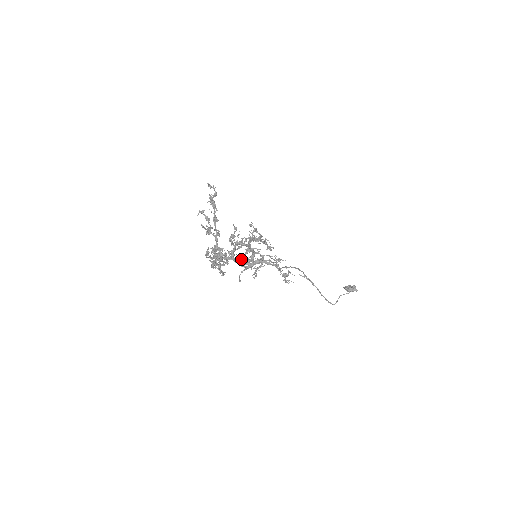
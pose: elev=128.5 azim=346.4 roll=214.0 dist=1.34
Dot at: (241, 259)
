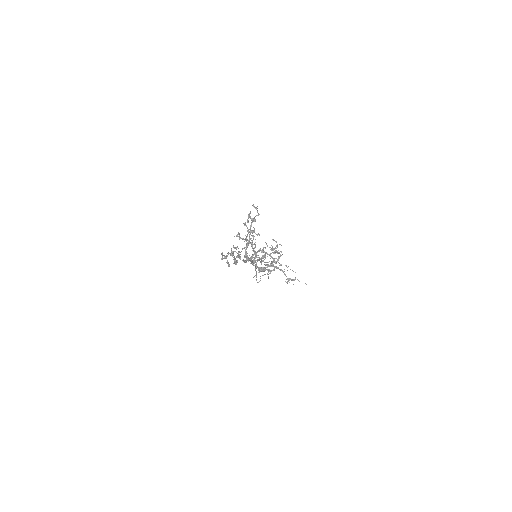
Dot at: (266, 265)
